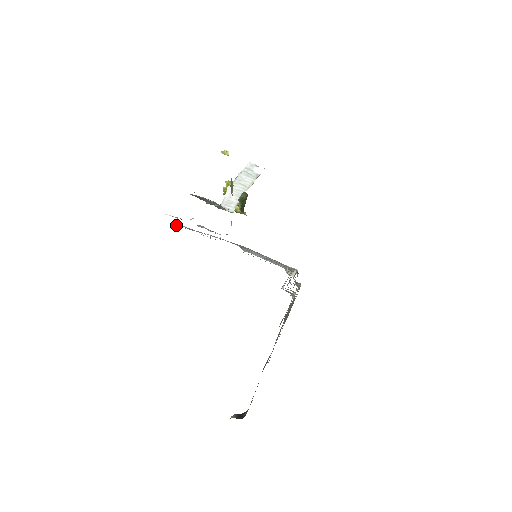
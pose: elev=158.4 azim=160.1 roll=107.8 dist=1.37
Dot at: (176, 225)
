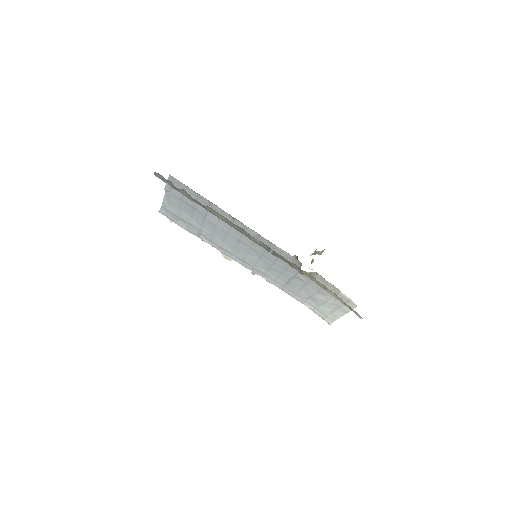
Dot at: (158, 211)
